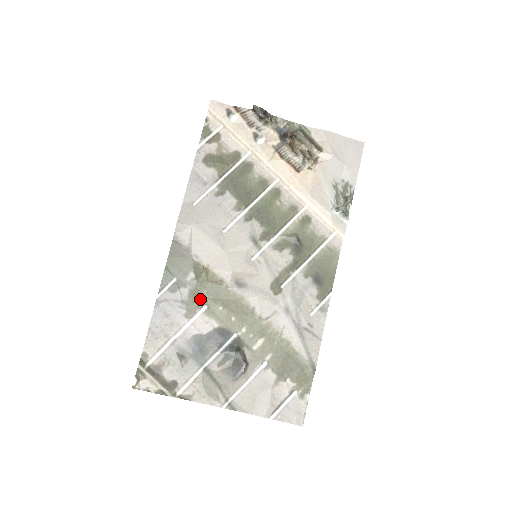
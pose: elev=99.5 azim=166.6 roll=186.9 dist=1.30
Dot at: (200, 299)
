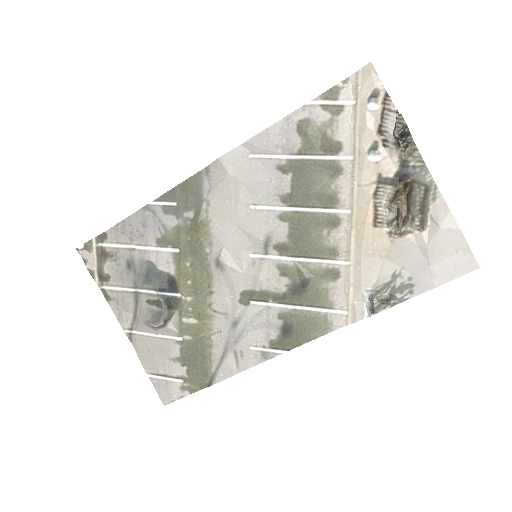
Dot at: (179, 240)
